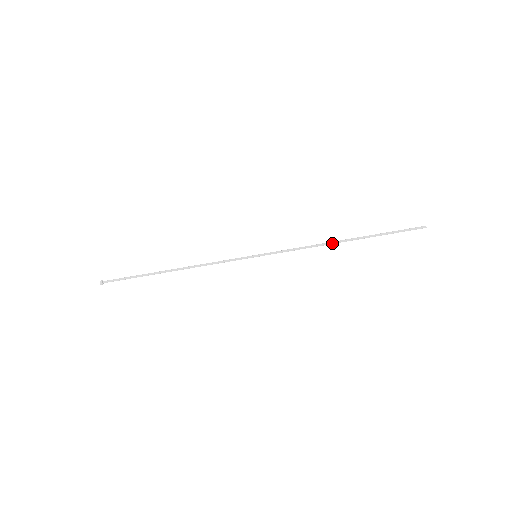
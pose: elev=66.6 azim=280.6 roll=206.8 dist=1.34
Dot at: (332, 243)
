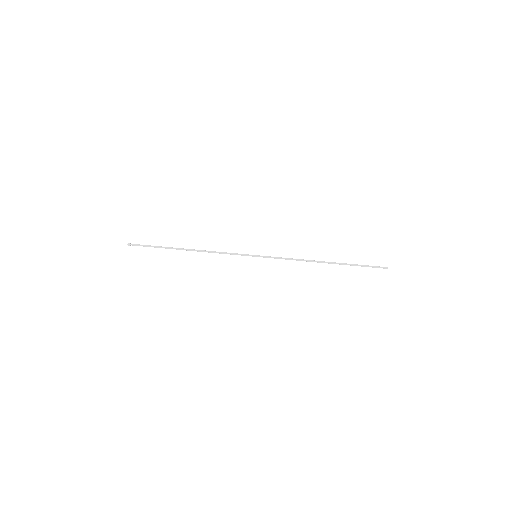
Dot at: (316, 261)
